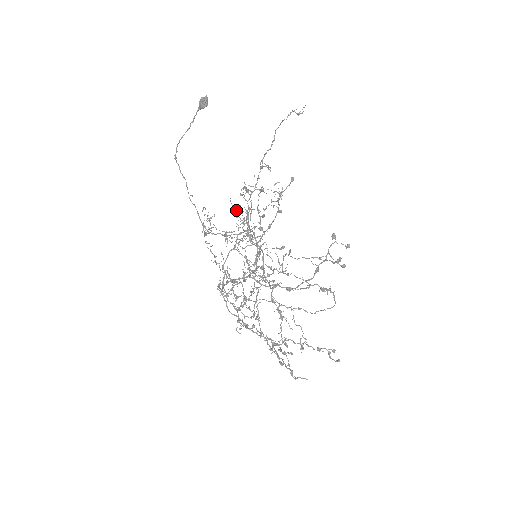
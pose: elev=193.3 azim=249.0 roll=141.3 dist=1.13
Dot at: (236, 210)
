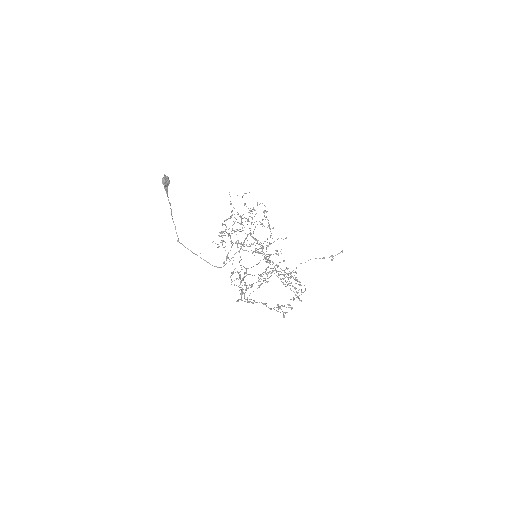
Dot at: (231, 233)
